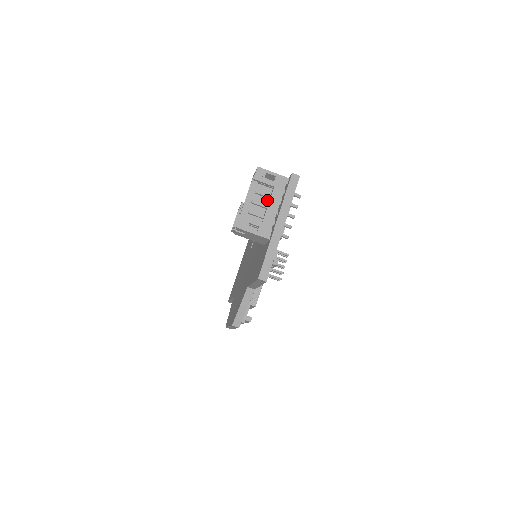
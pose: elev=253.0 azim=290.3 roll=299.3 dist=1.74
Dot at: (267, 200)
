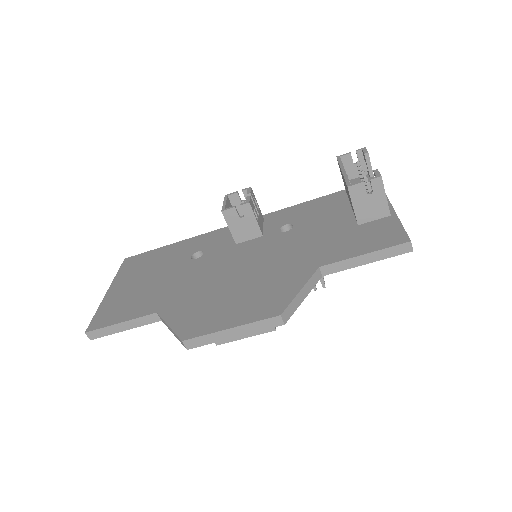
Dot at: occluded
